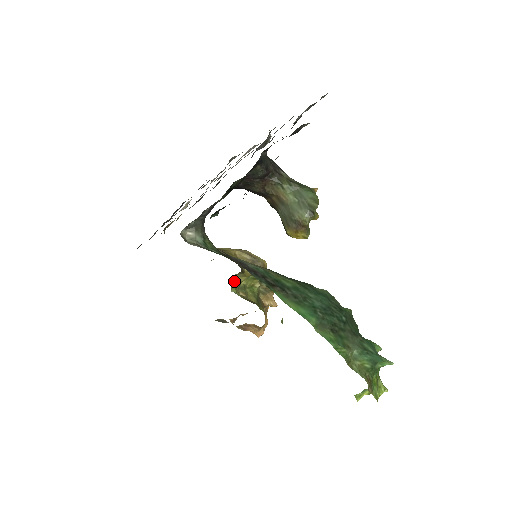
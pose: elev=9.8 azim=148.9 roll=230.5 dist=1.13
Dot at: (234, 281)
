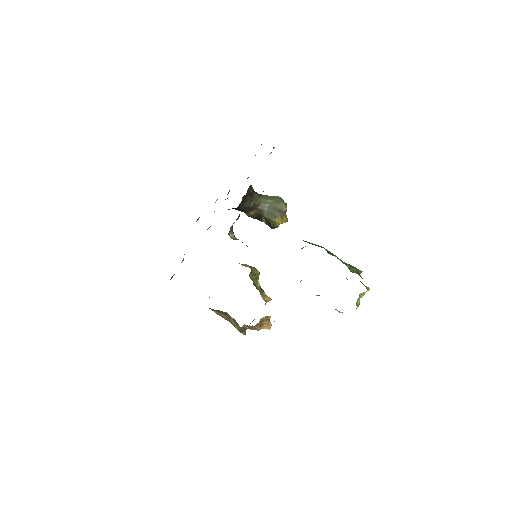
Dot at: occluded
